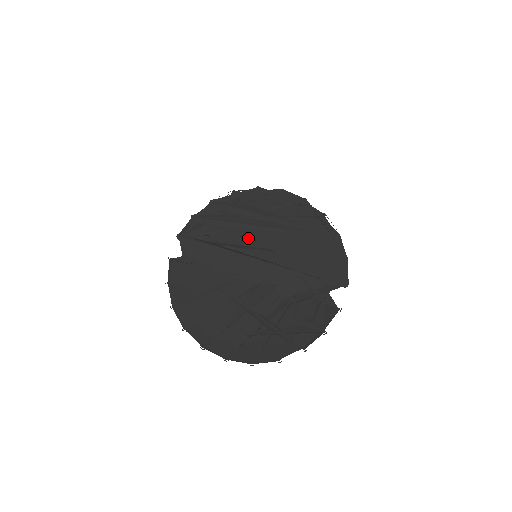
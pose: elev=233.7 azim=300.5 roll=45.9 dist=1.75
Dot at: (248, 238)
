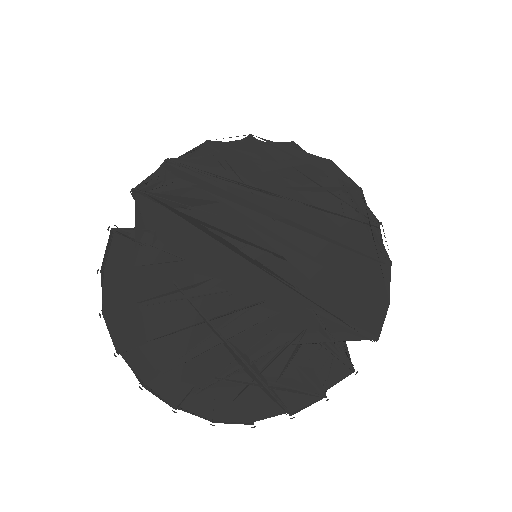
Dot at: (254, 228)
